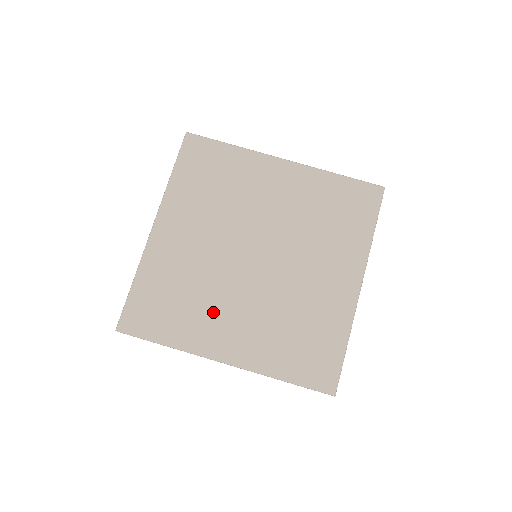
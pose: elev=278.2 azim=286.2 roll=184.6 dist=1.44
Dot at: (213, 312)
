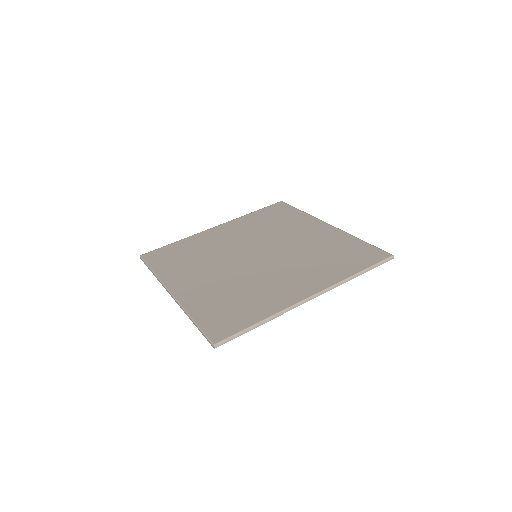
Dot at: (268, 287)
